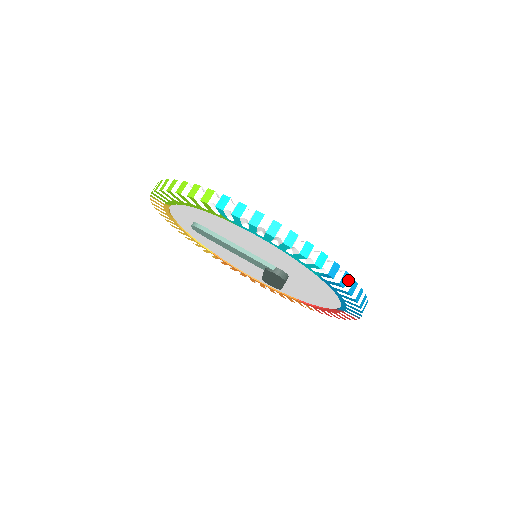
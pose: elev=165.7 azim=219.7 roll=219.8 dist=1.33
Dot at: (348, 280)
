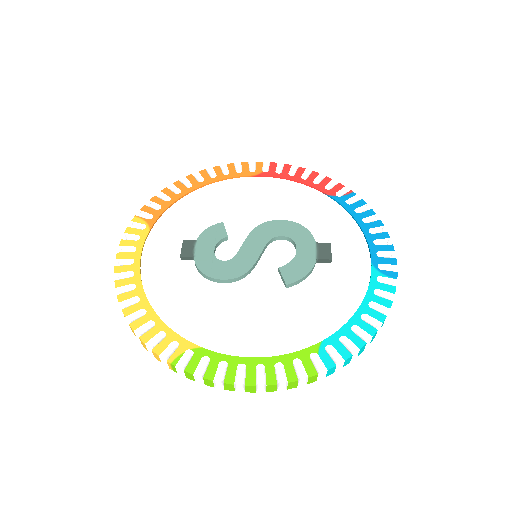
Dot at: (391, 256)
